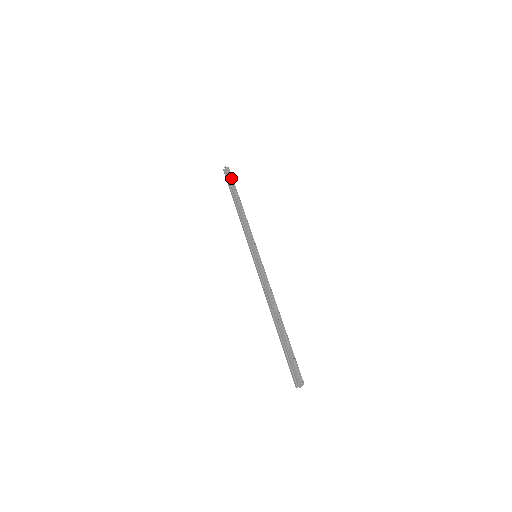
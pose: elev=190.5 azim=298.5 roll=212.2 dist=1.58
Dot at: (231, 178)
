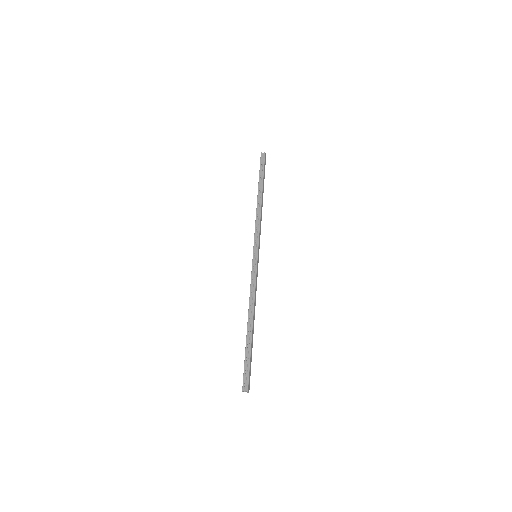
Dot at: (262, 166)
